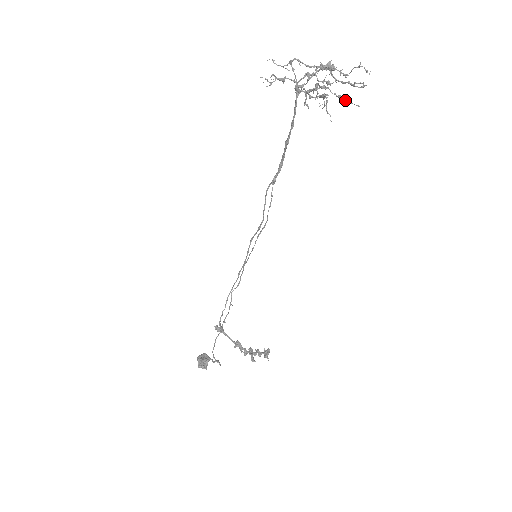
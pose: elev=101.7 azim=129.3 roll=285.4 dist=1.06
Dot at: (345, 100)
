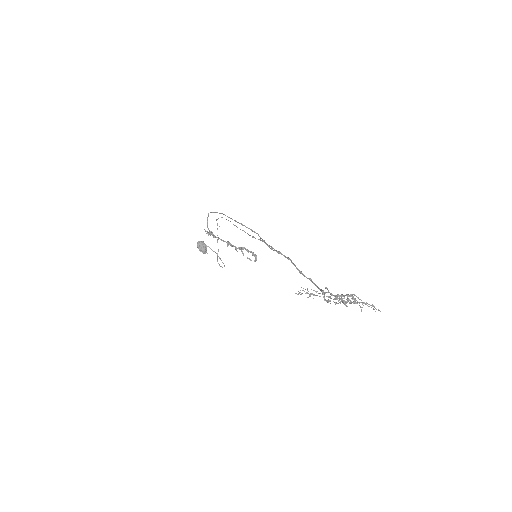
Dot at: (358, 302)
